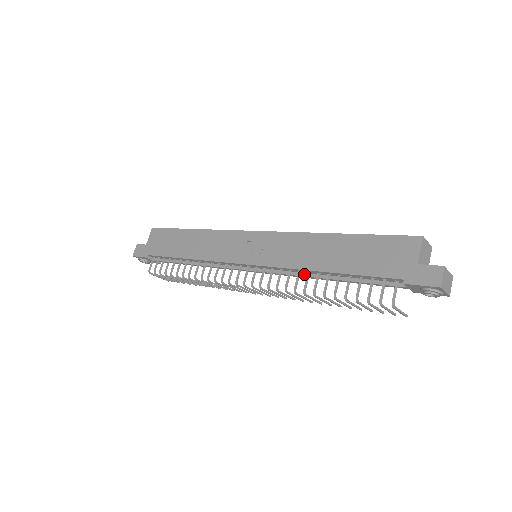
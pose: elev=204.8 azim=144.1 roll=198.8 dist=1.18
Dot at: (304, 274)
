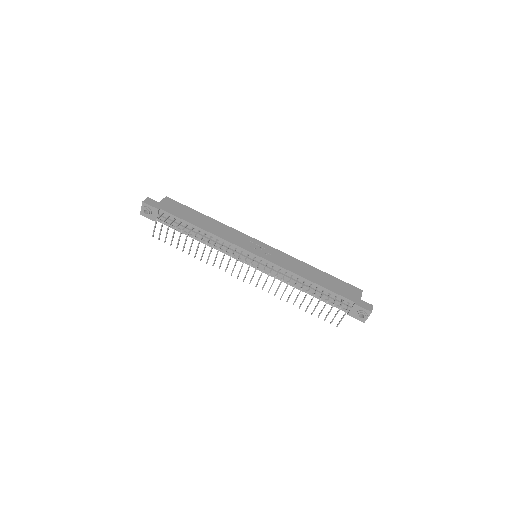
Dot at: (293, 279)
